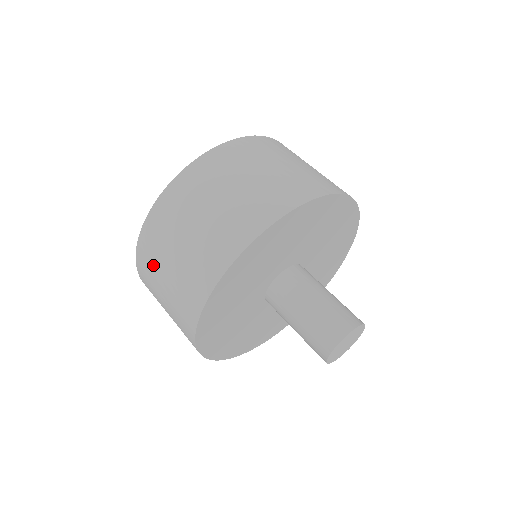
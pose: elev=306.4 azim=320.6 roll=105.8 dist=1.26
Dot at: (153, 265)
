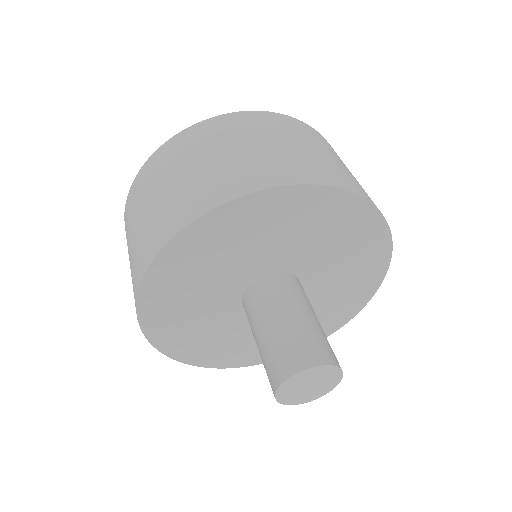
Dot at: occluded
